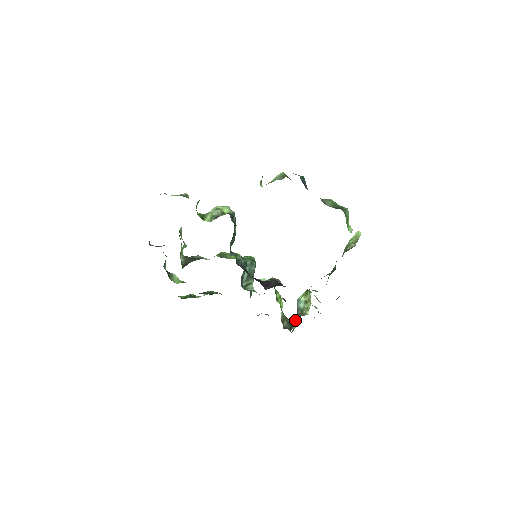
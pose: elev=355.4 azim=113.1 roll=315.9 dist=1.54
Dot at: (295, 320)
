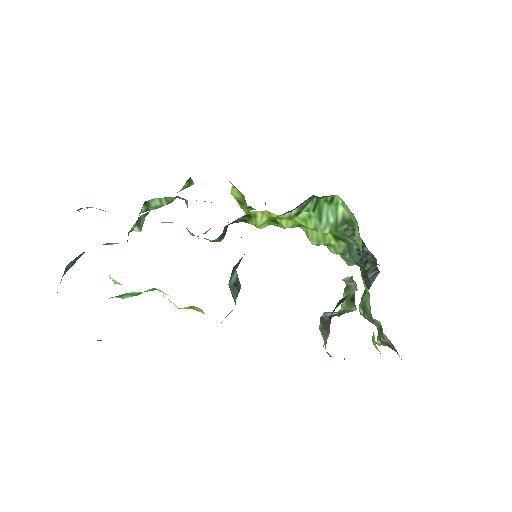
Dot at: (346, 296)
